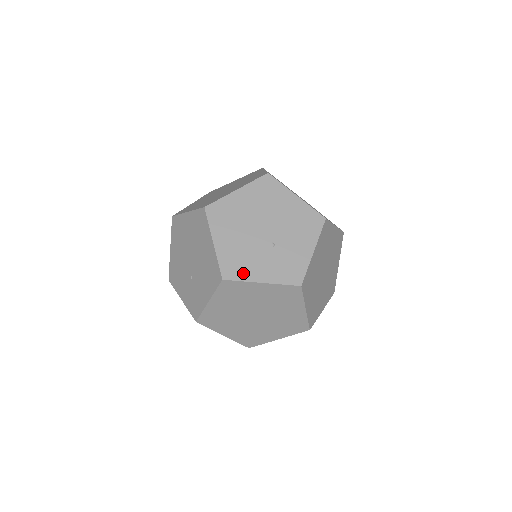
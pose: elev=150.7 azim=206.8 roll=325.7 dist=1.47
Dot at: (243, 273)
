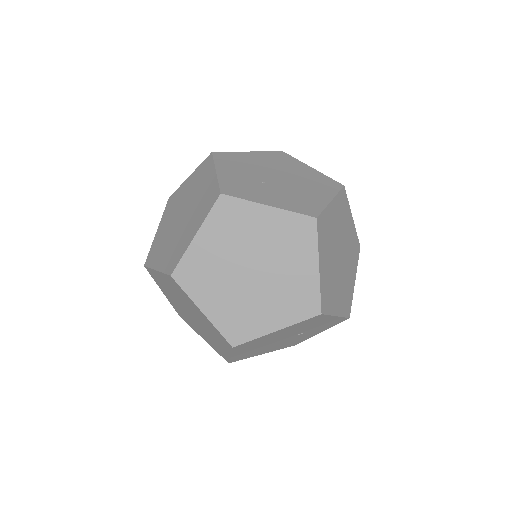
Dot at: (302, 340)
